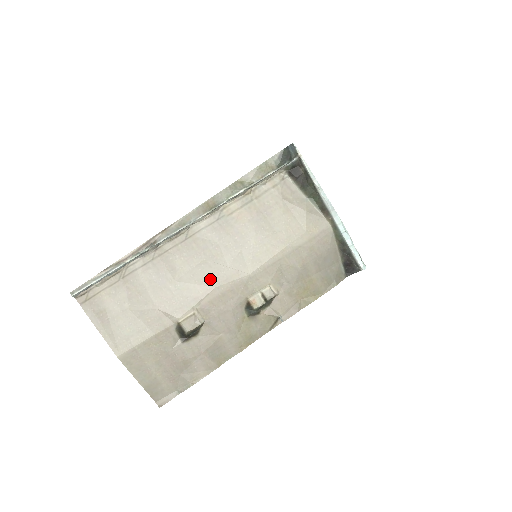
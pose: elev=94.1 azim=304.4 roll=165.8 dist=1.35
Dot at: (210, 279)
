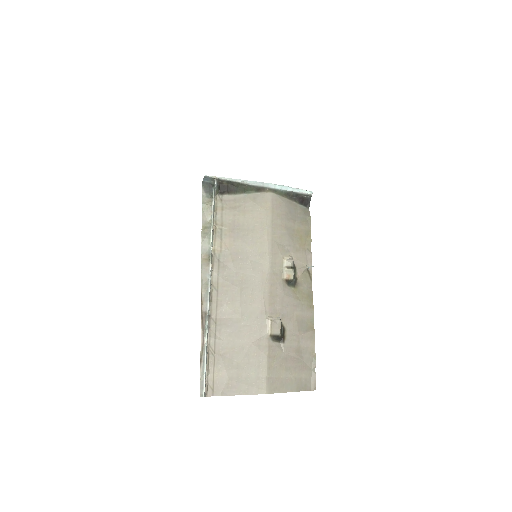
Dot at: (255, 294)
